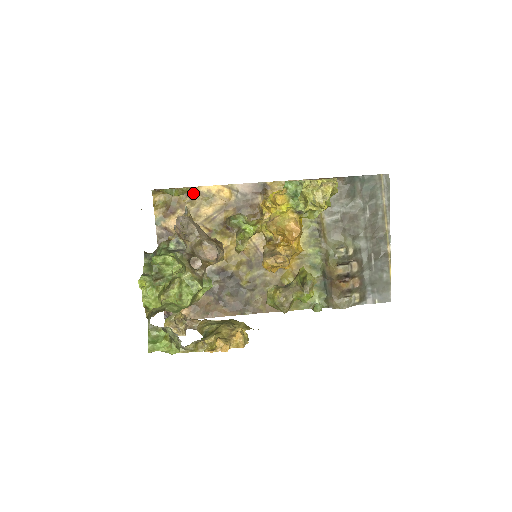
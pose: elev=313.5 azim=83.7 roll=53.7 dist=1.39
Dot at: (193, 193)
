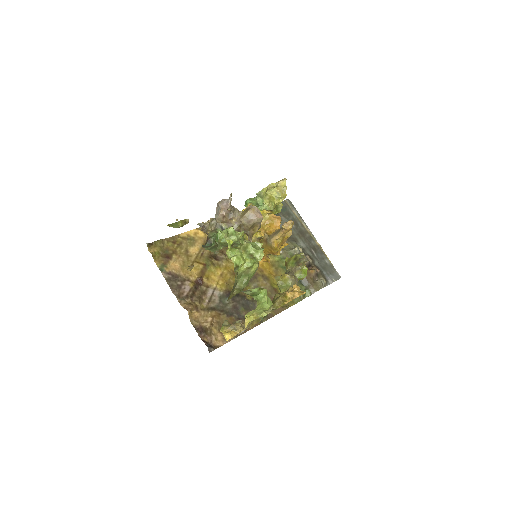
Dot at: (178, 240)
